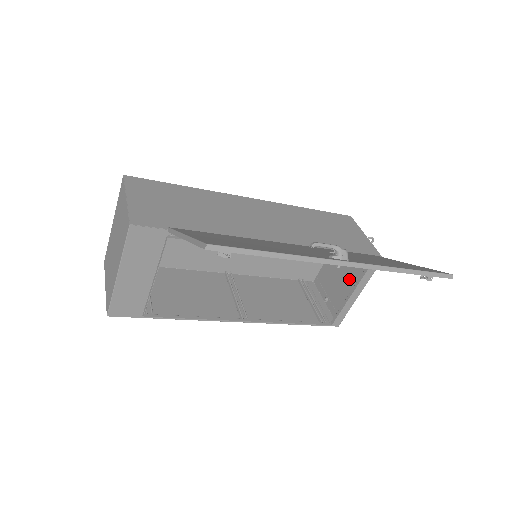
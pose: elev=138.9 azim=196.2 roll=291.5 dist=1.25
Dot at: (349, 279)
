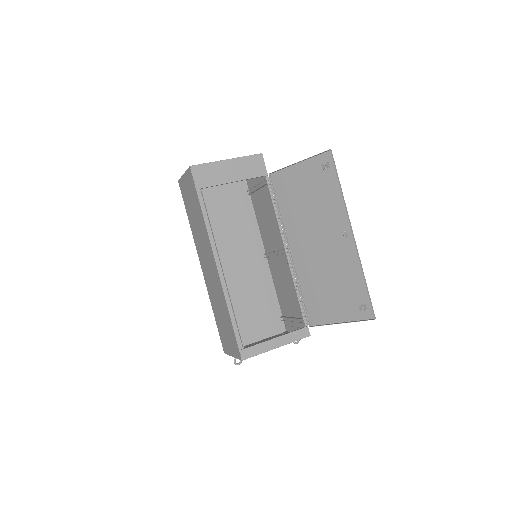
Dot at: occluded
